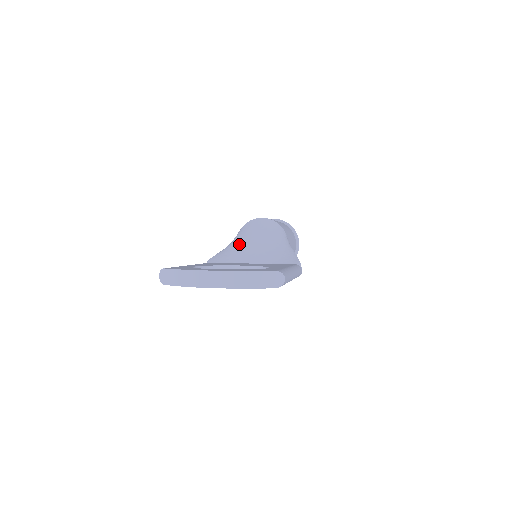
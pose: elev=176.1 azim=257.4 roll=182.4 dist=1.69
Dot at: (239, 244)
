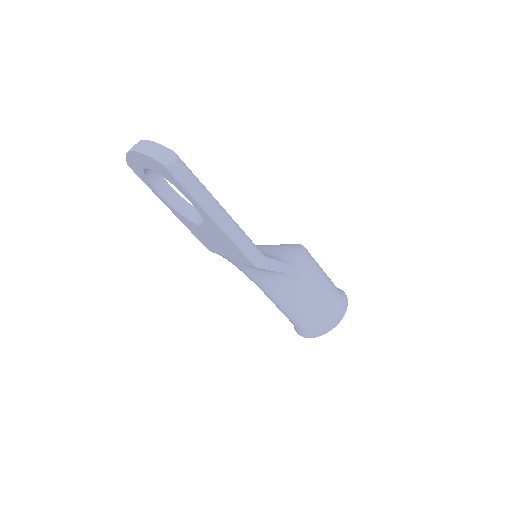
Dot at: occluded
